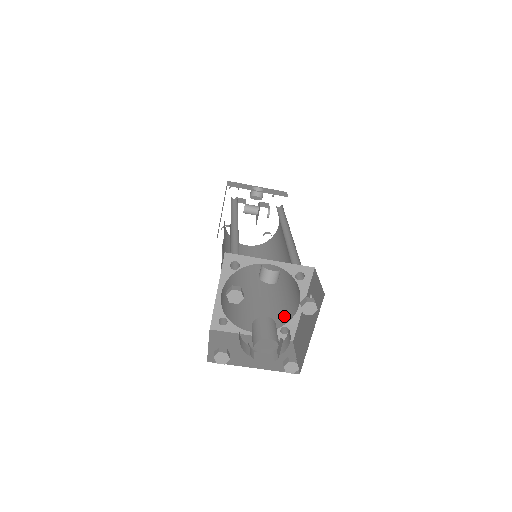
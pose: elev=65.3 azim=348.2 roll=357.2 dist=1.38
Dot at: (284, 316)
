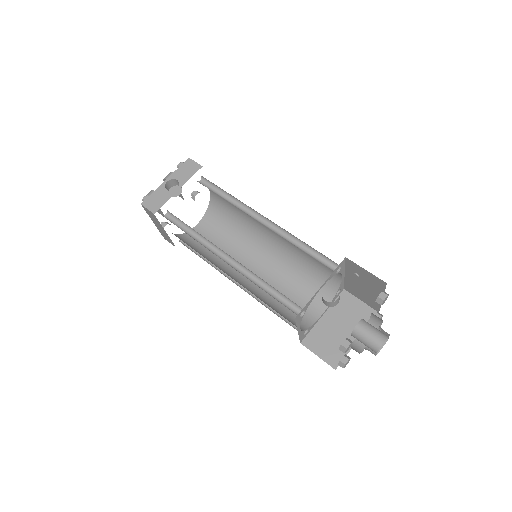
Dot at: (328, 284)
